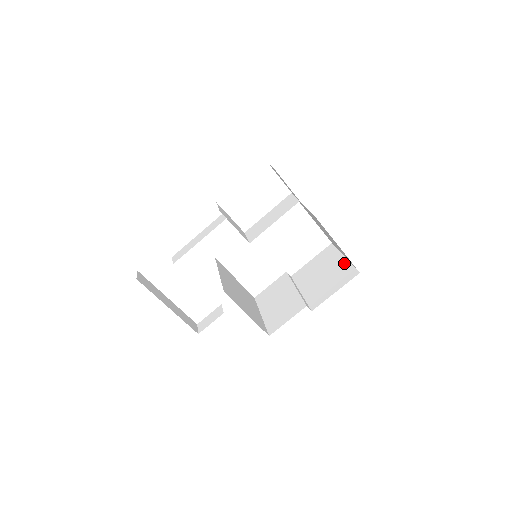
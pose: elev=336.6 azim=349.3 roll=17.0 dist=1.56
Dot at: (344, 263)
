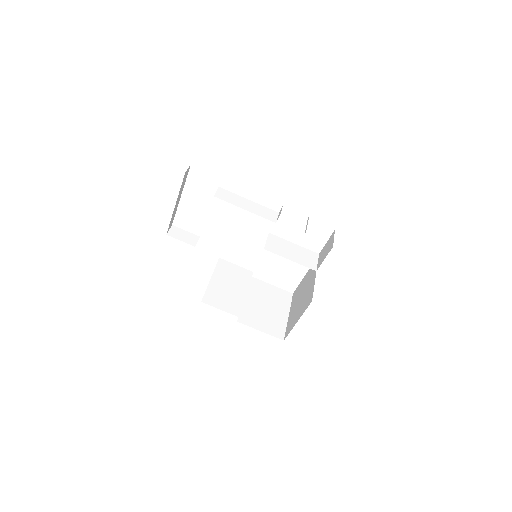
Dot at: (284, 320)
